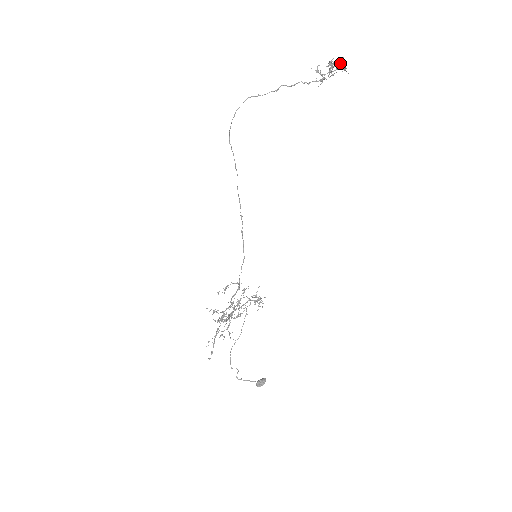
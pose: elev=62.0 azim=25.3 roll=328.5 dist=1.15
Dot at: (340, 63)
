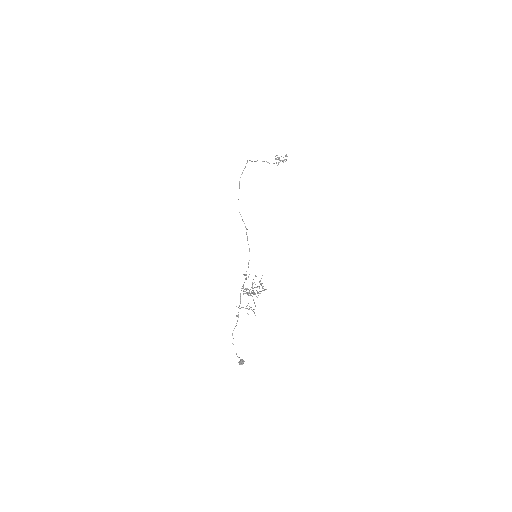
Dot at: occluded
